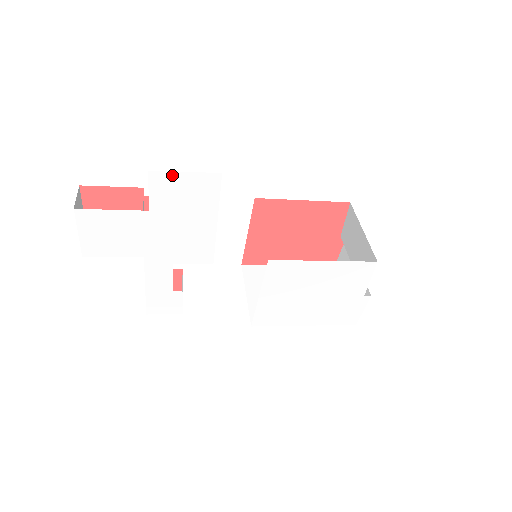
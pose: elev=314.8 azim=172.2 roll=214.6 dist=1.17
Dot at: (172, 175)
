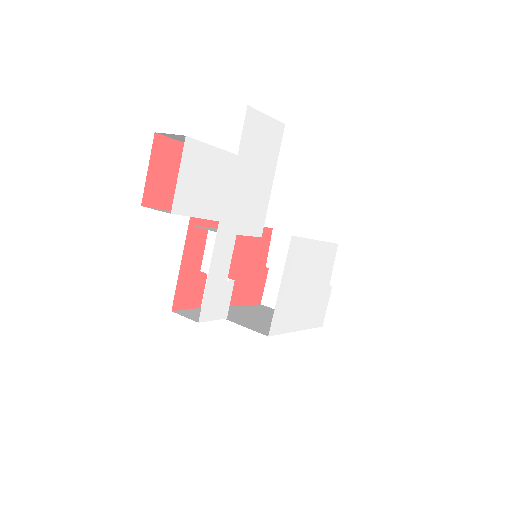
Dot at: (259, 116)
